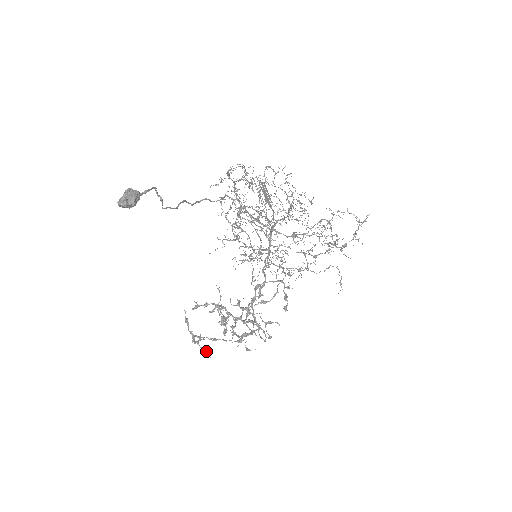
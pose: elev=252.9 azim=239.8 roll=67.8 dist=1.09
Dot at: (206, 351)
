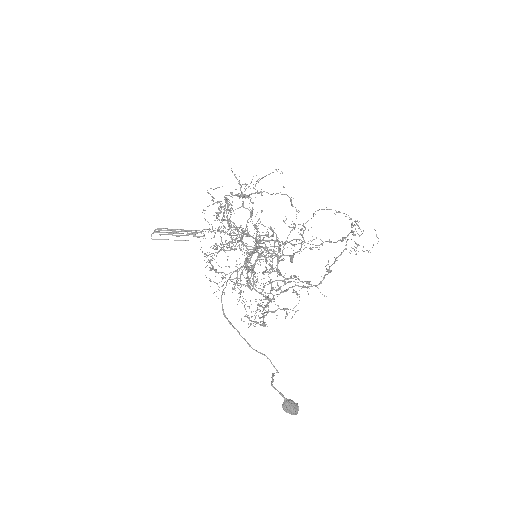
Dot at: occluded
